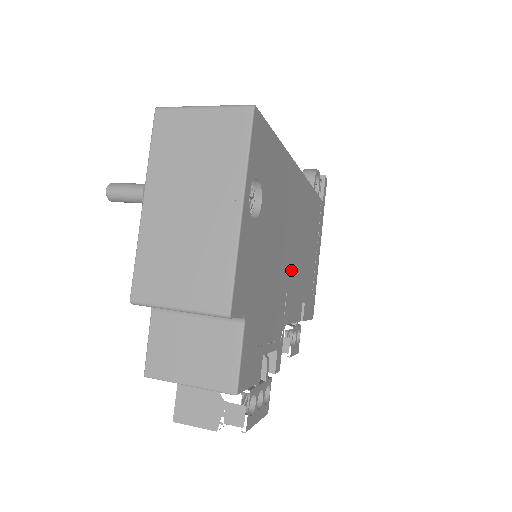
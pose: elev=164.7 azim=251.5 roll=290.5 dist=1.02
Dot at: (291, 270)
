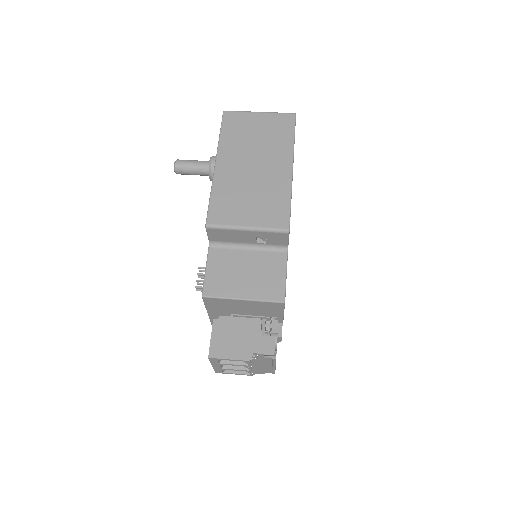
Dot at: occluded
